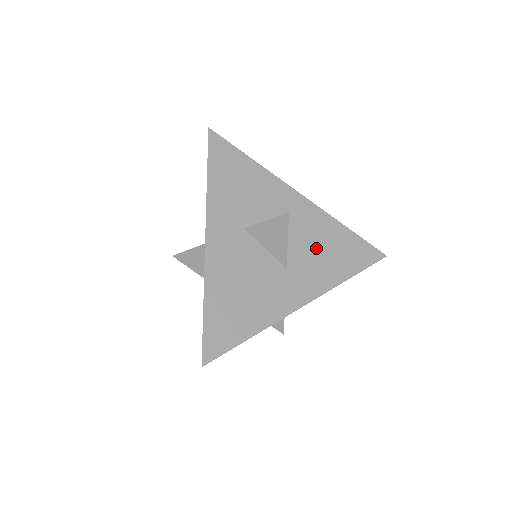
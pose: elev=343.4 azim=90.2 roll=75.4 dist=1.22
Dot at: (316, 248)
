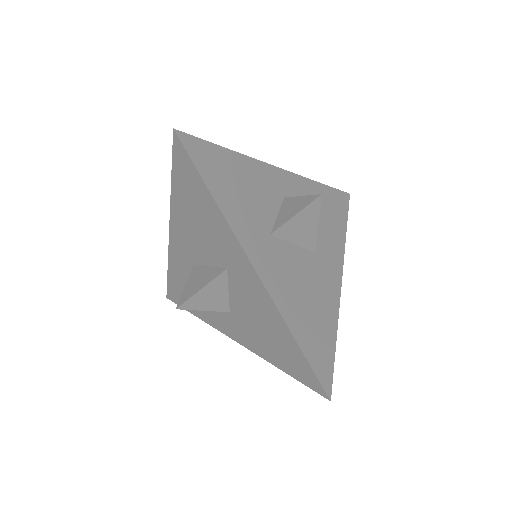
Dot at: occluded
